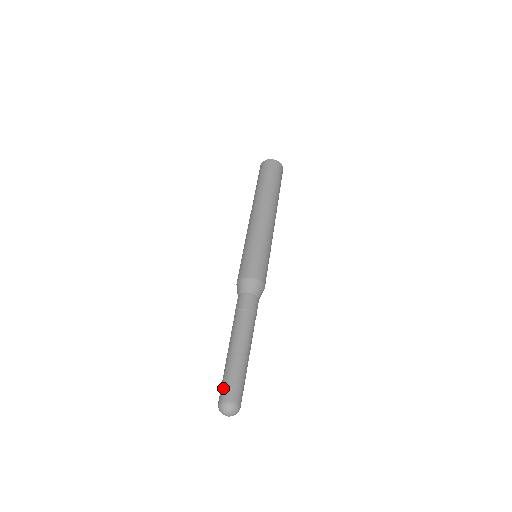
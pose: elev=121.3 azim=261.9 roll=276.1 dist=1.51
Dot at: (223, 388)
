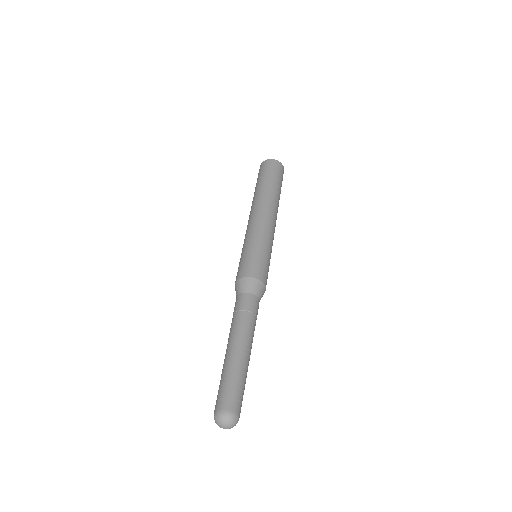
Dot at: (218, 397)
